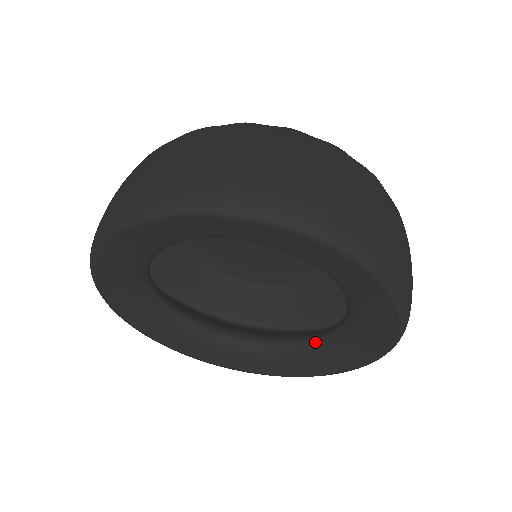
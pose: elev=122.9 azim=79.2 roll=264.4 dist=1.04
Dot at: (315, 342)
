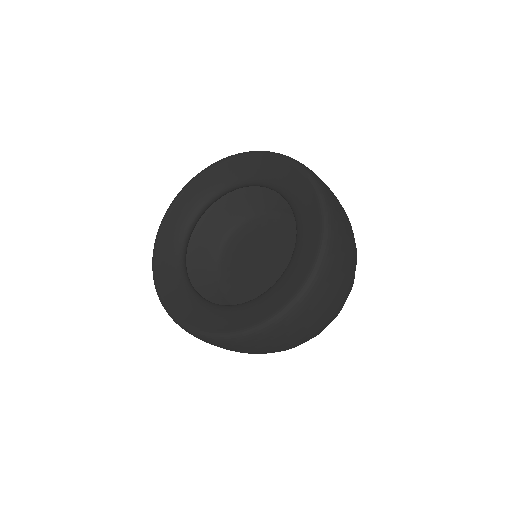
Dot at: (254, 299)
